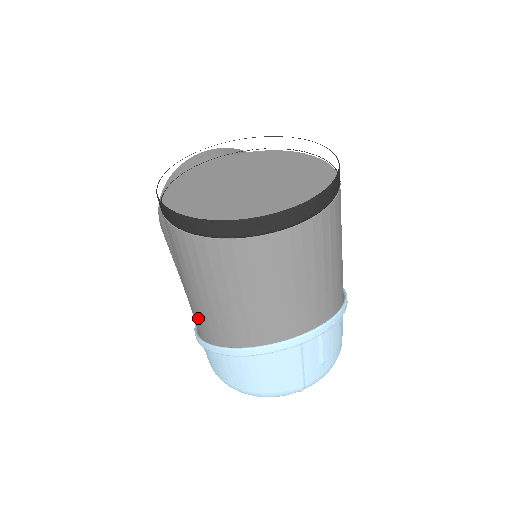
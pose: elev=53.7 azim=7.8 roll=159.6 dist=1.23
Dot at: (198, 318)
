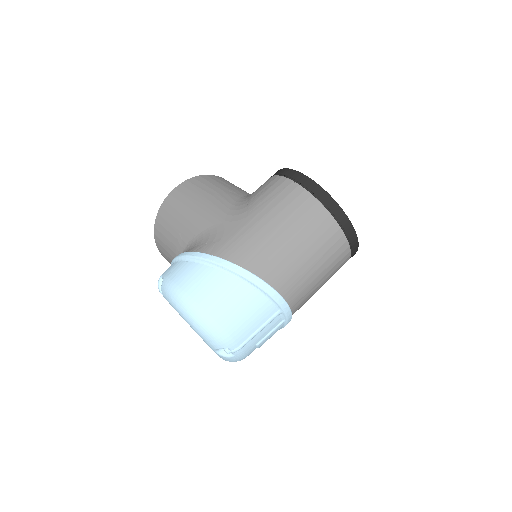
Dot at: (240, 243)
